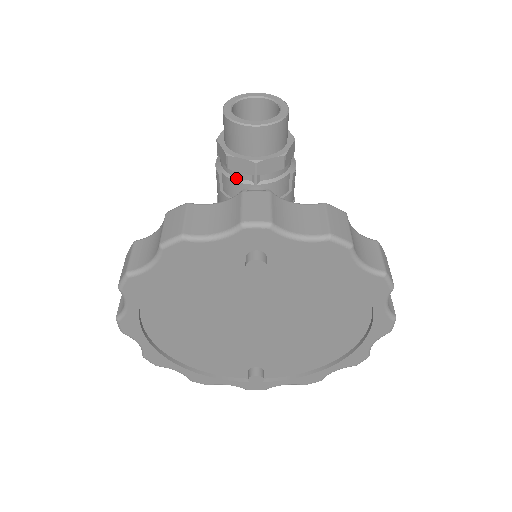
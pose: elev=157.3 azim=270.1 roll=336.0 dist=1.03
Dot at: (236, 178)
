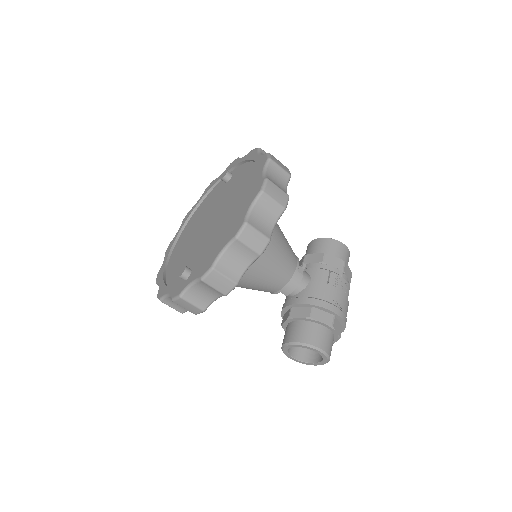
Dot at: occluded
